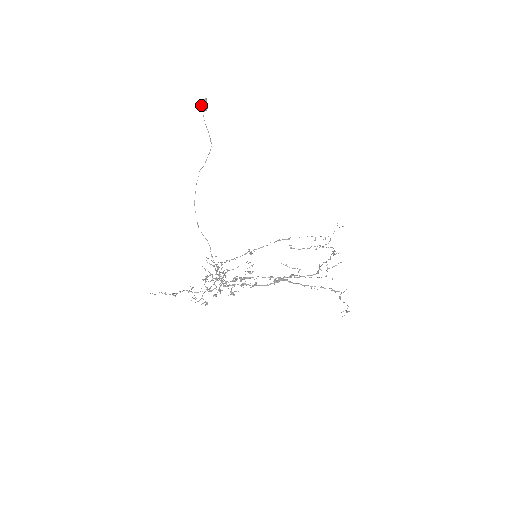
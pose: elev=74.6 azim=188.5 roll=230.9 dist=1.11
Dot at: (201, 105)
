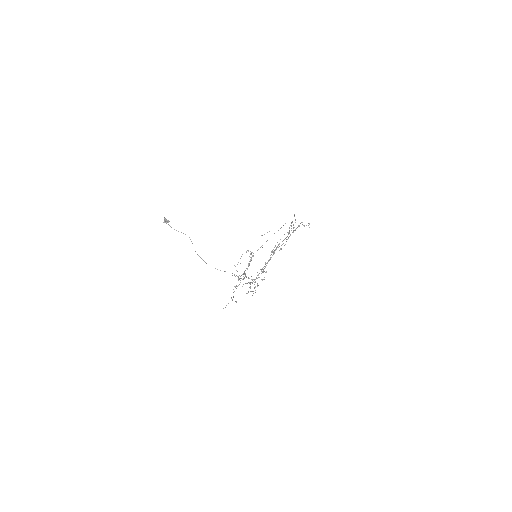
Dot at: (165, 222)
